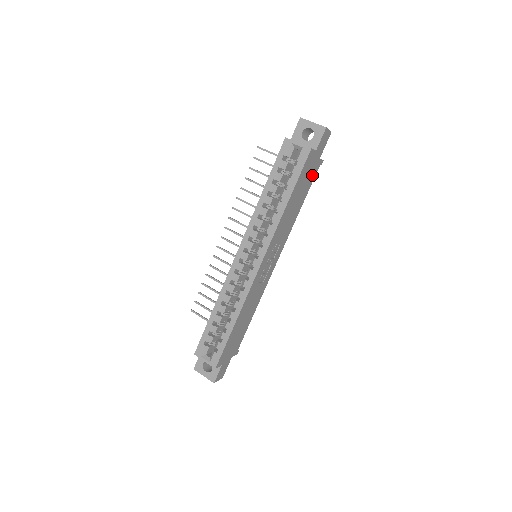
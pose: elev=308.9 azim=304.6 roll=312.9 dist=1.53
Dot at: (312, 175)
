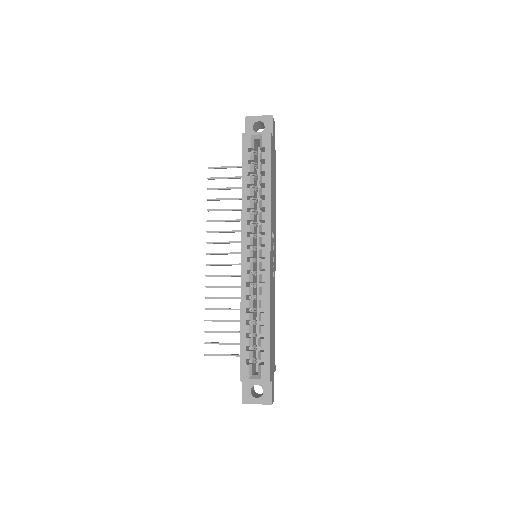
Dot at: (274, 164)
